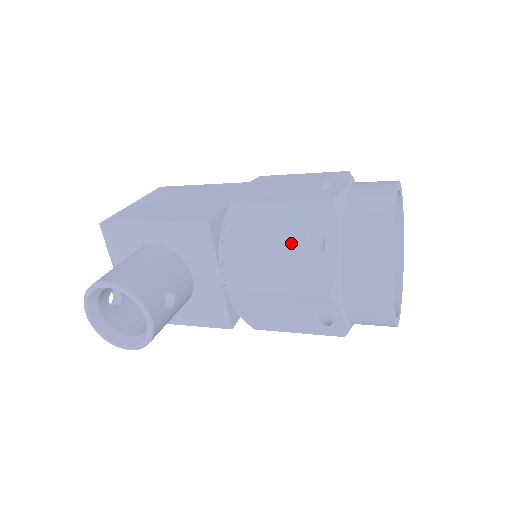
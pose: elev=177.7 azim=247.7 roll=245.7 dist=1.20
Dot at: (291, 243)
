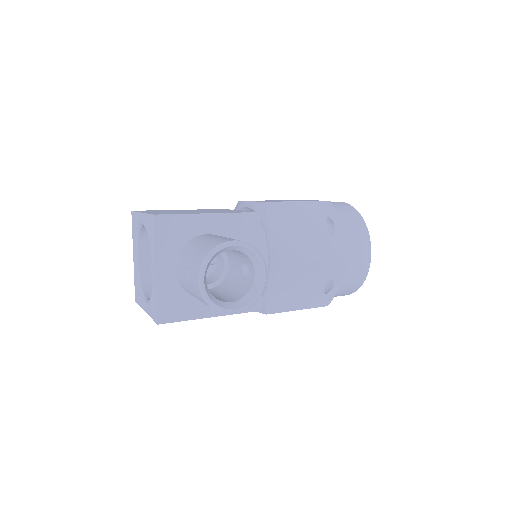
Dot at: (316, 227)
